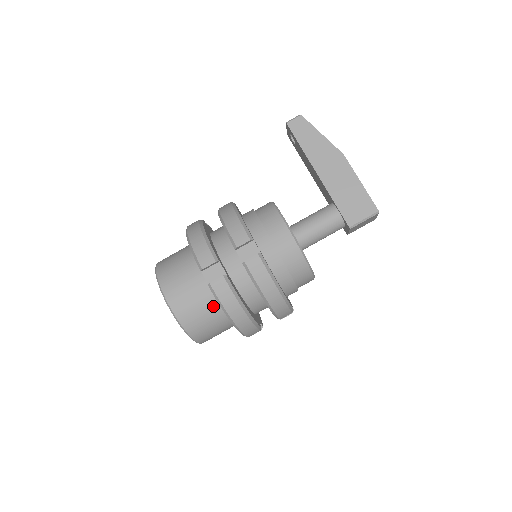
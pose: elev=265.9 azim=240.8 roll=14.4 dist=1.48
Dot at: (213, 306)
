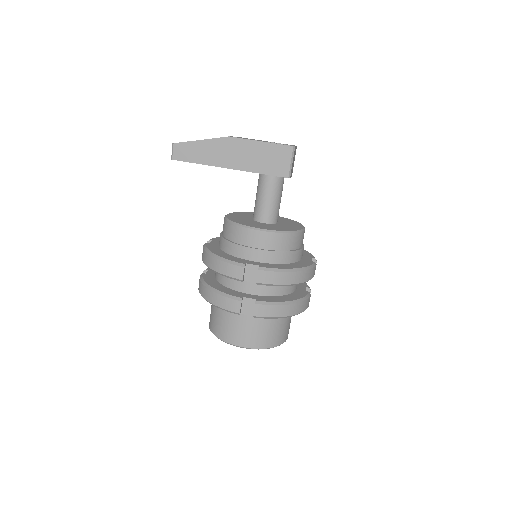
Dot at: (270, 320)
